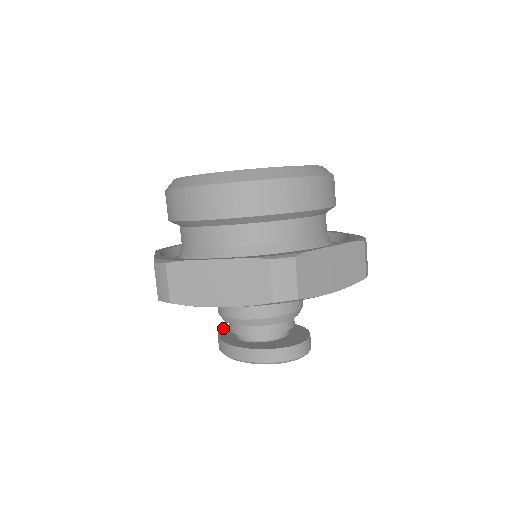
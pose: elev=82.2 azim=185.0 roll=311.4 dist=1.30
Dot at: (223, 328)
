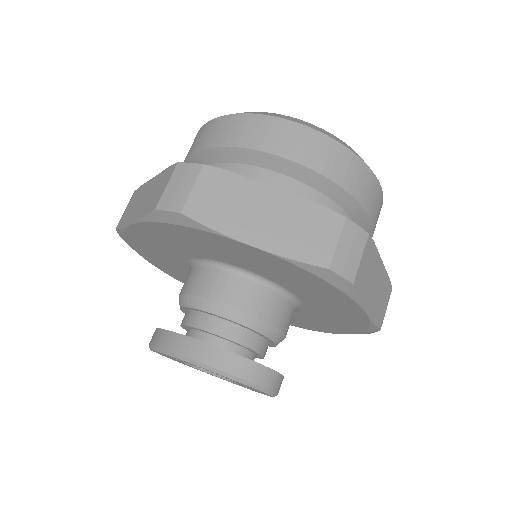
Dot at: occluded
